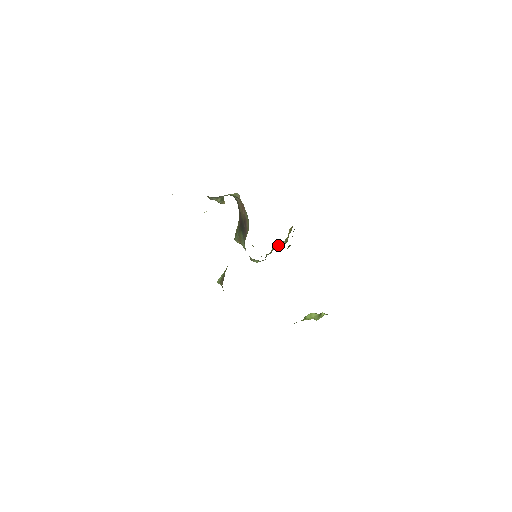
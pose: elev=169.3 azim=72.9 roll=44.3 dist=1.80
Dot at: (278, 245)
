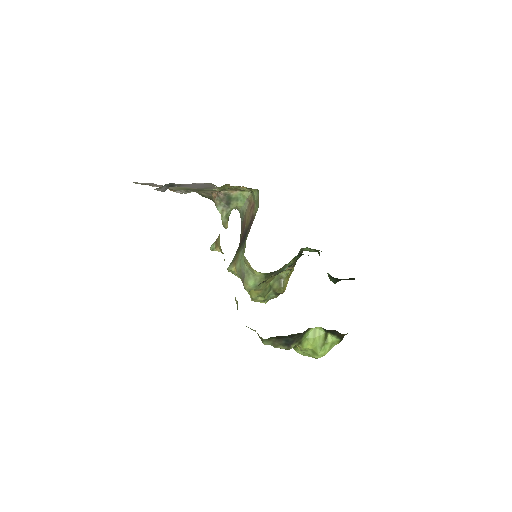
Dot at: (275, 285)
